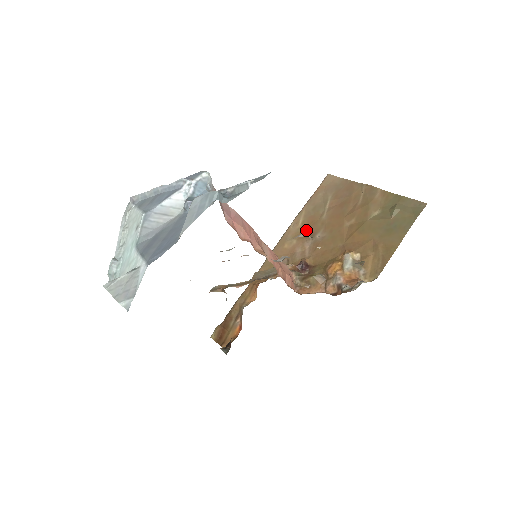
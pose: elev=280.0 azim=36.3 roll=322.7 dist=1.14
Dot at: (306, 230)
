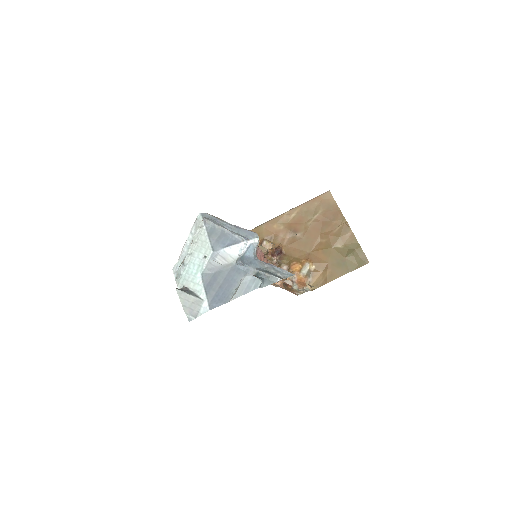
Dot at: (293, 224)
